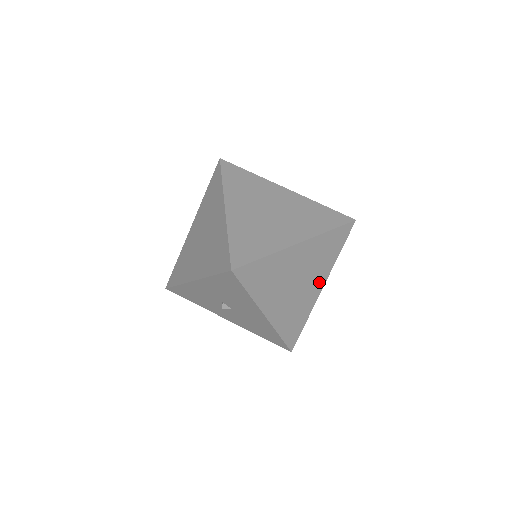
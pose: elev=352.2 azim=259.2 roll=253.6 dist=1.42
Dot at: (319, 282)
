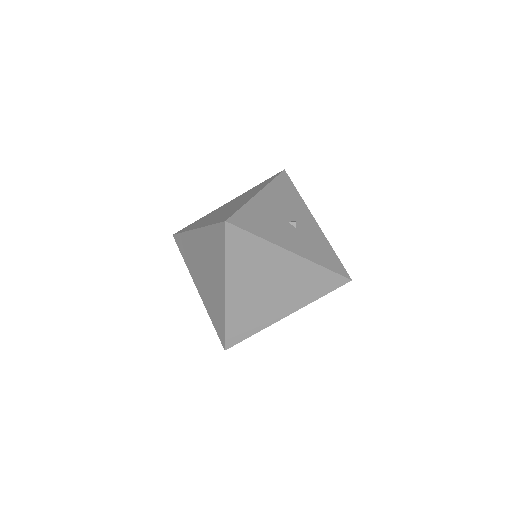
Dot at: occluded
